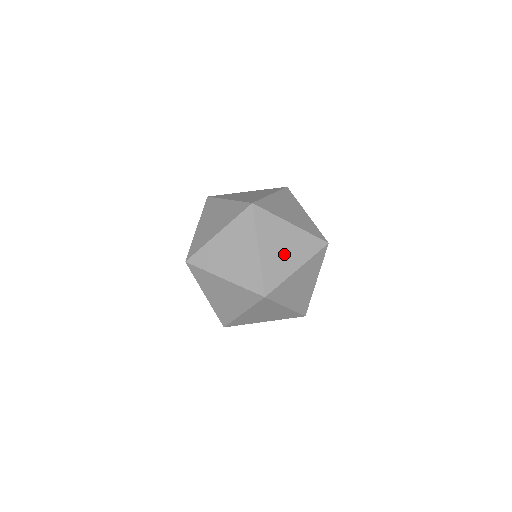
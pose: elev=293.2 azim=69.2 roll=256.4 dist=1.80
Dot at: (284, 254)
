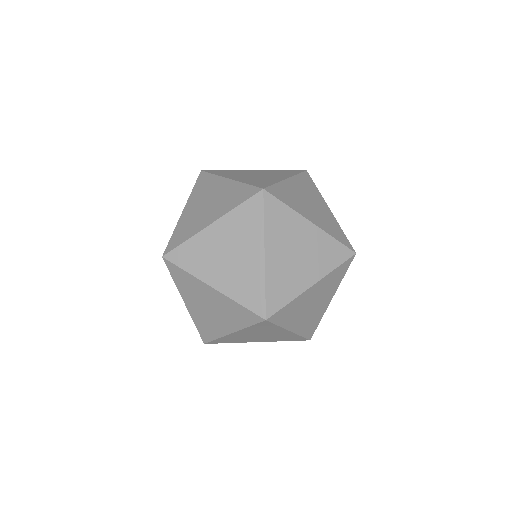
Dot at: (315, 307)
